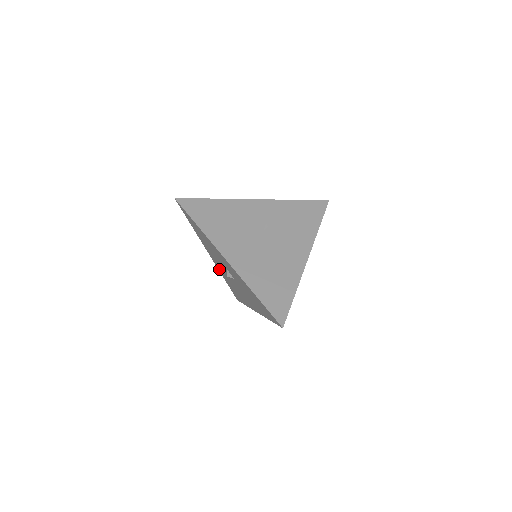
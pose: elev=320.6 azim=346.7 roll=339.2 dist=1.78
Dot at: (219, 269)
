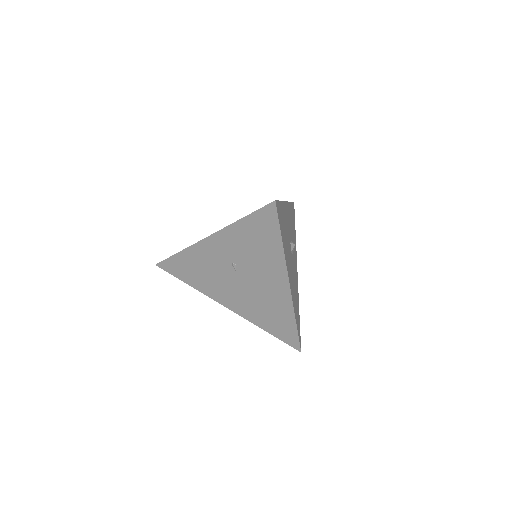
Dot at: occluded
